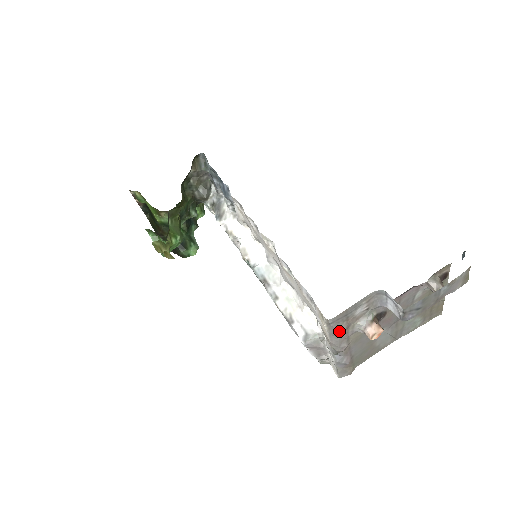
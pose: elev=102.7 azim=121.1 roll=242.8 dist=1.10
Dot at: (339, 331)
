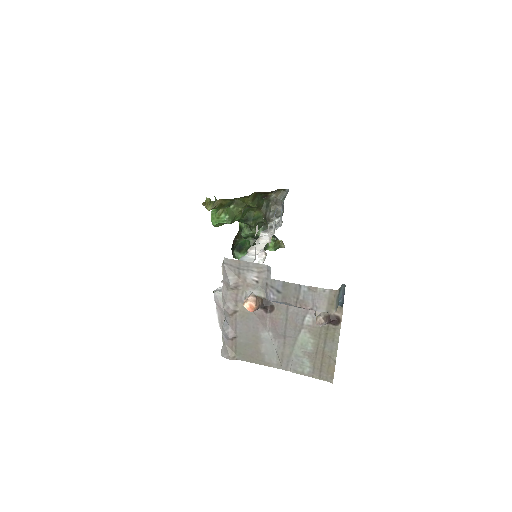
Dot at: (228, 279)
